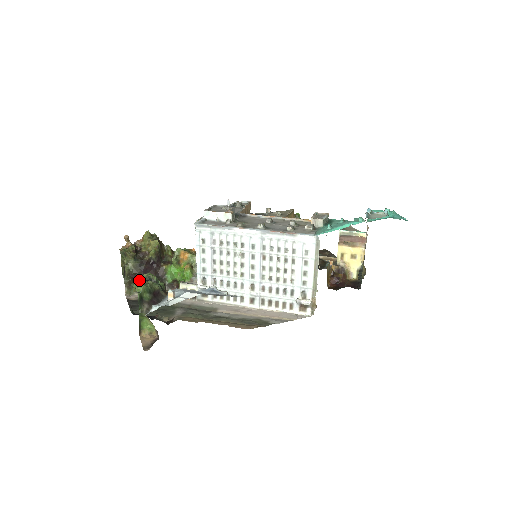
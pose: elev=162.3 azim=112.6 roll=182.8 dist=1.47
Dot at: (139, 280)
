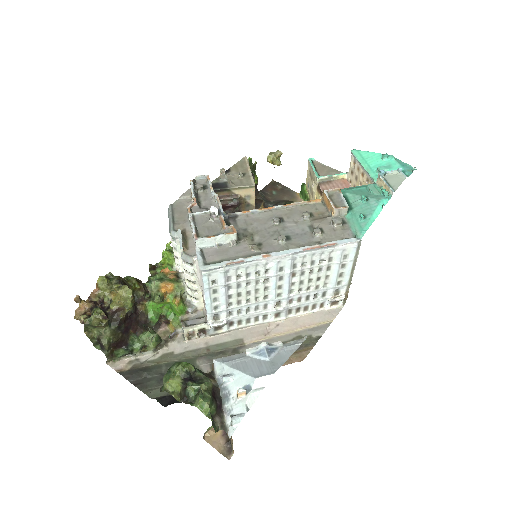
Dot at: (175, 382)
